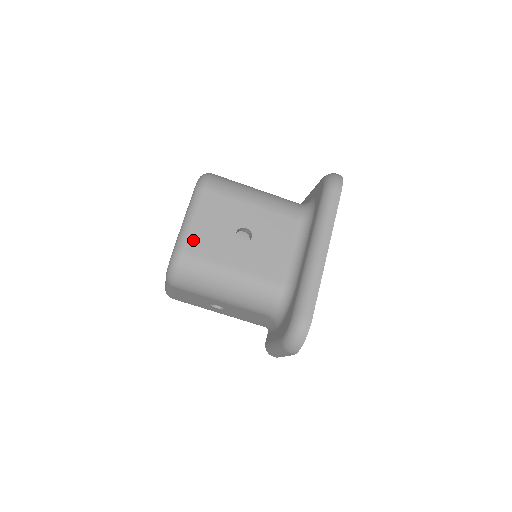
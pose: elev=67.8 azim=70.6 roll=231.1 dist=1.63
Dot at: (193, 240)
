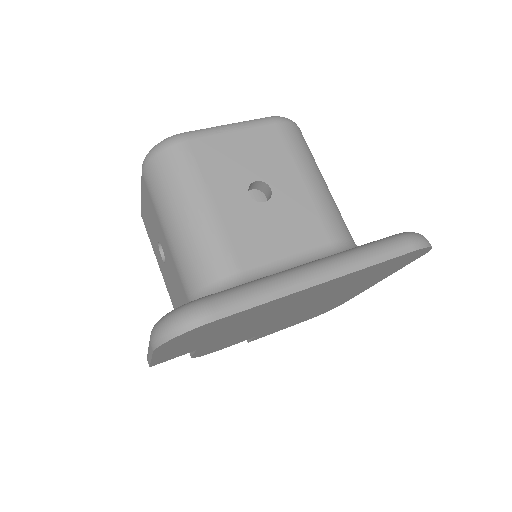
Dot at: (208, 140)
